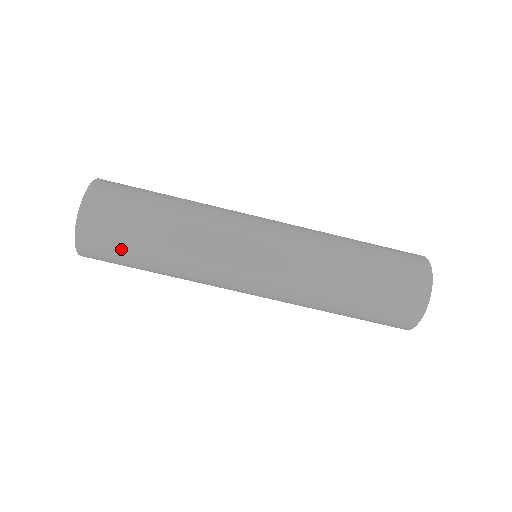
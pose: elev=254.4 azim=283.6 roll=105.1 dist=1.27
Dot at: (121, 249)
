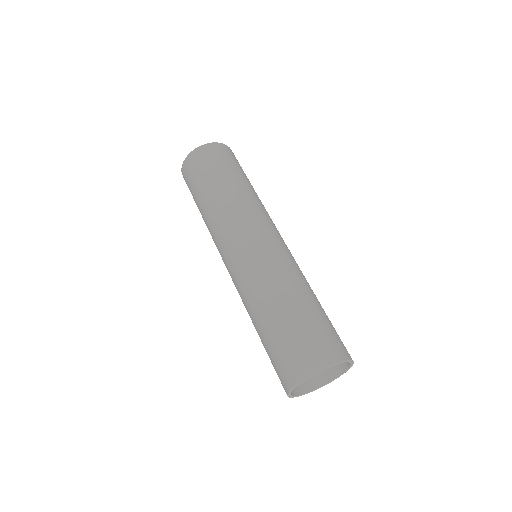
Dot at: (226, 164)
